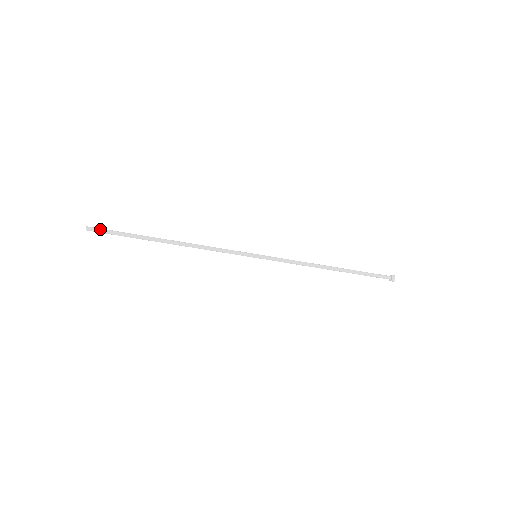
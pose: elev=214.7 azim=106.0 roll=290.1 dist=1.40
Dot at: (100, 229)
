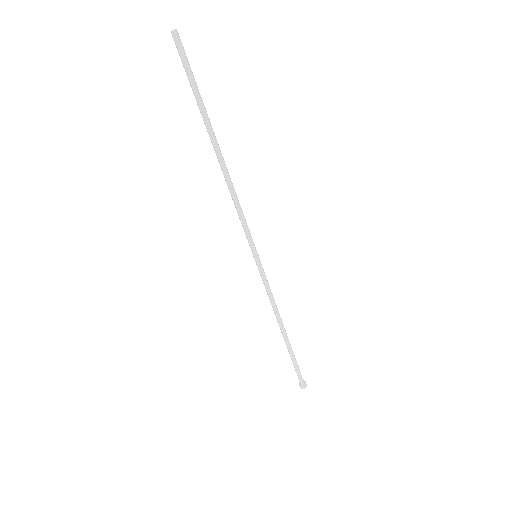
Dot at: (184, 51)
